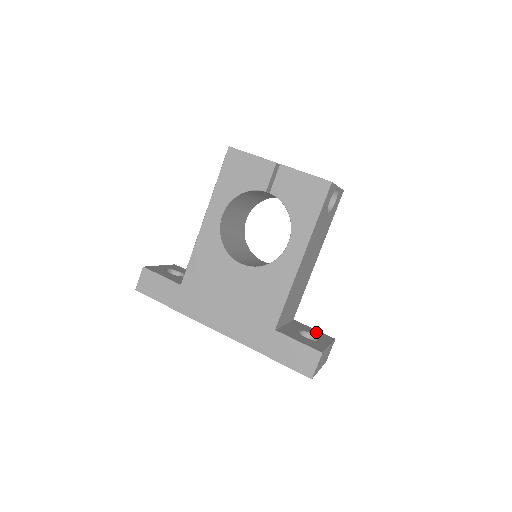
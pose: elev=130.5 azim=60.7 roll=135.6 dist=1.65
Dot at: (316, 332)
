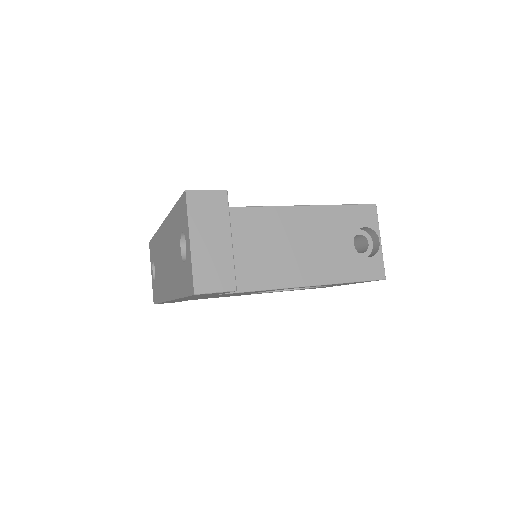
Dot at: occluded
